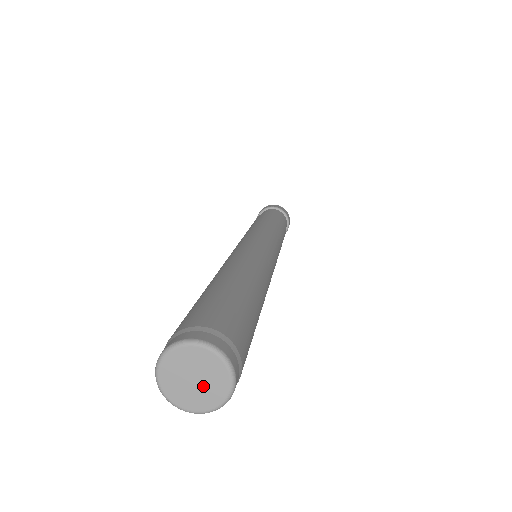
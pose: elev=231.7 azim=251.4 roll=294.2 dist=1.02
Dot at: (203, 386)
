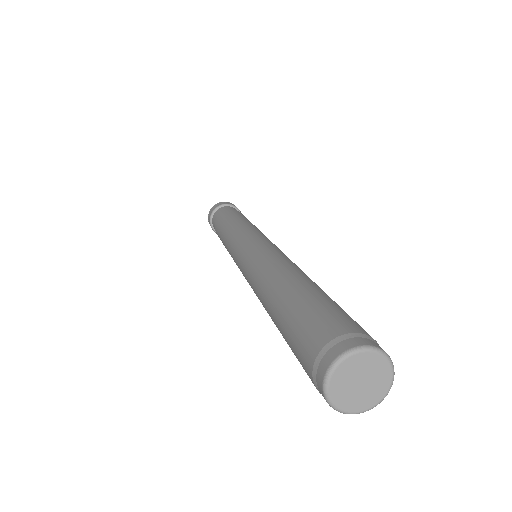
Dot at: (370, 379)
